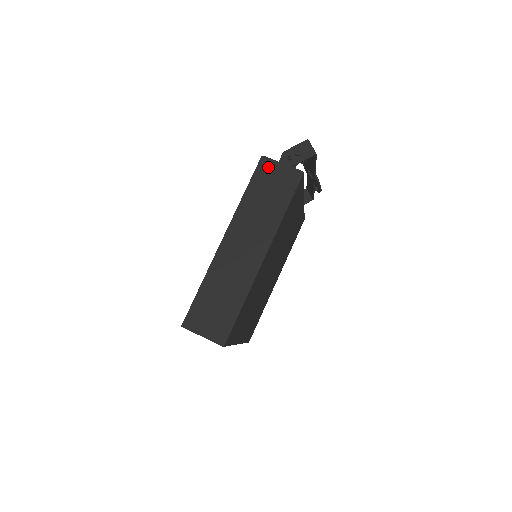
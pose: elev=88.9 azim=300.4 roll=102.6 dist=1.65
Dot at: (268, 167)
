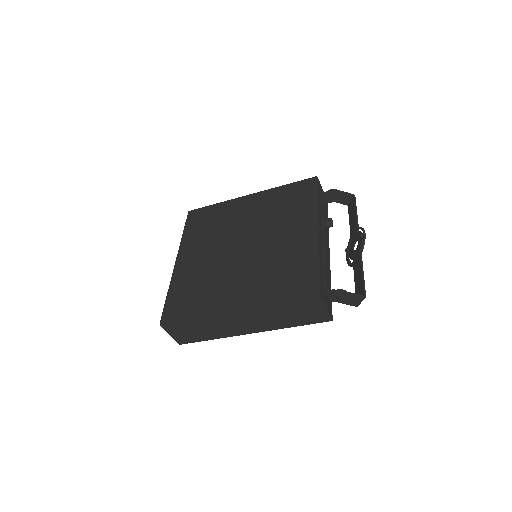
Dot at: (315, 304)
